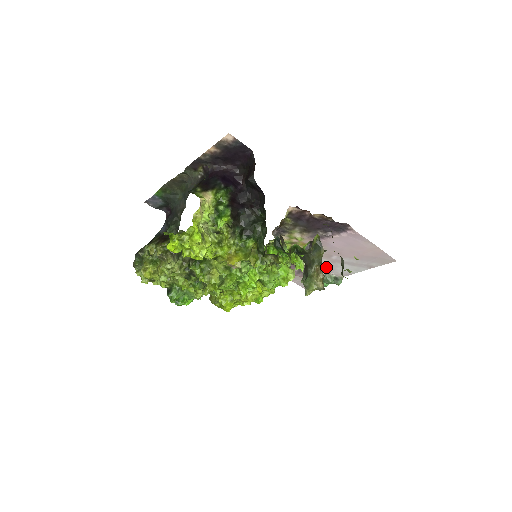
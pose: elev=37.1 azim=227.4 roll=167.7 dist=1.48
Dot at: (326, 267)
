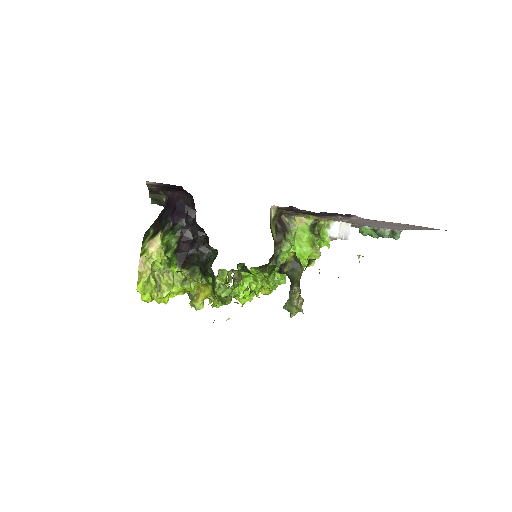
Dot at: (372, 226)
